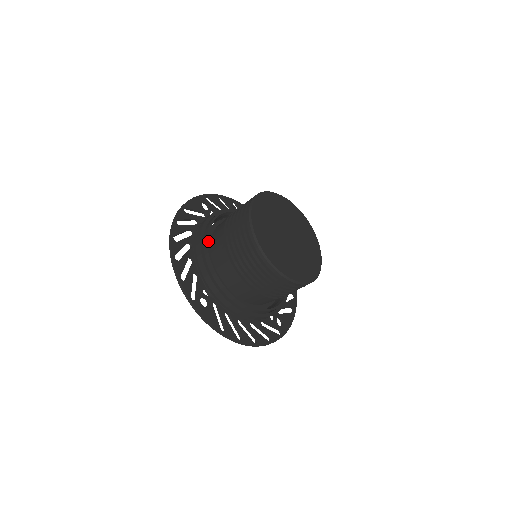
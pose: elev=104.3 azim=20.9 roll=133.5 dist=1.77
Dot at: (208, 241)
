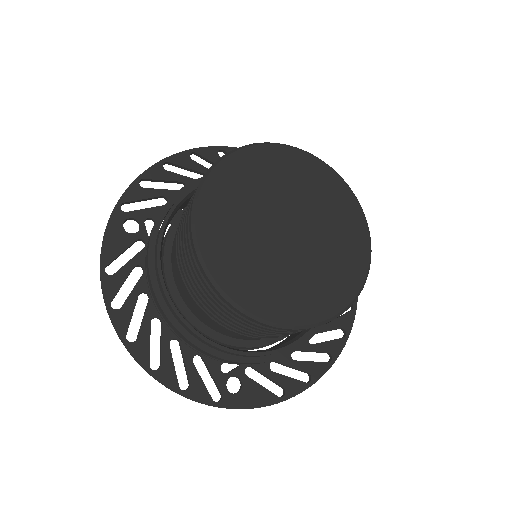
Dot at: (176, 310)
